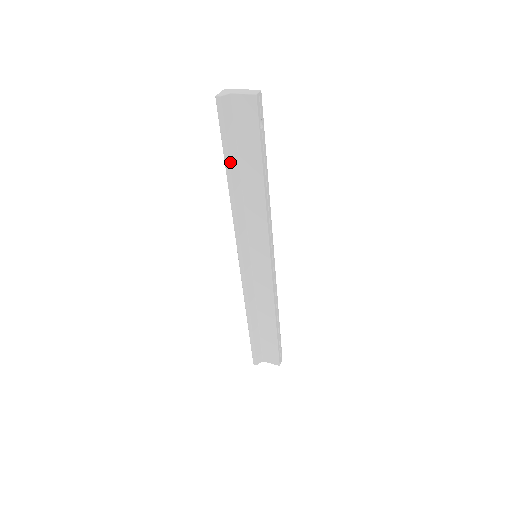
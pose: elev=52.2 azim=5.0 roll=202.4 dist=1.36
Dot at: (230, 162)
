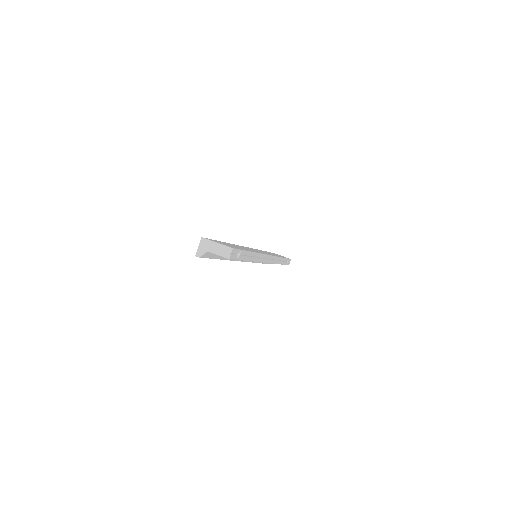
Dot at: (220, 259)
